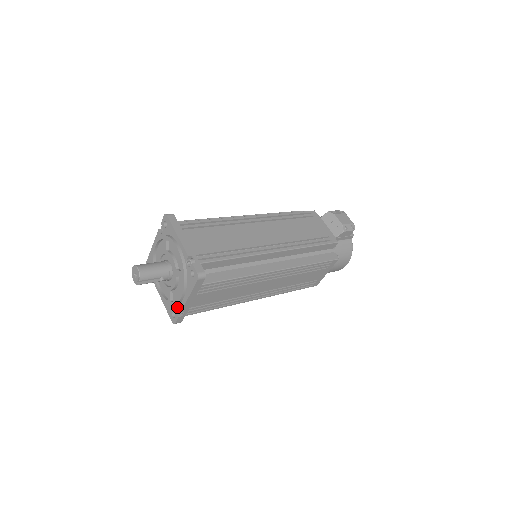
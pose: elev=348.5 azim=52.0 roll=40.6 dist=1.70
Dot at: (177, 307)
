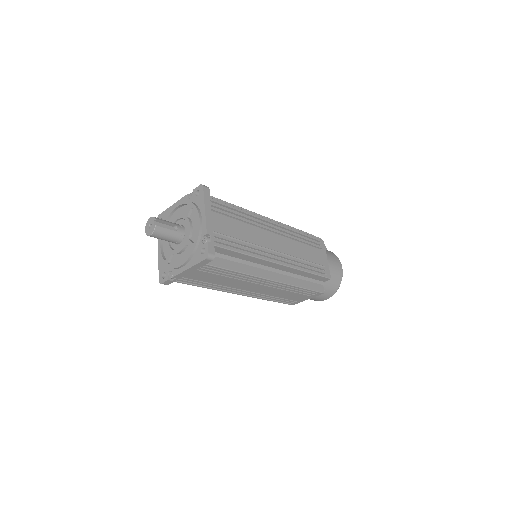
Dot at: (202, 242)
